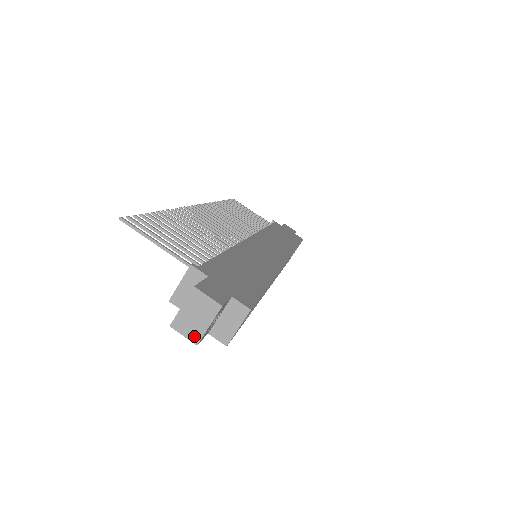
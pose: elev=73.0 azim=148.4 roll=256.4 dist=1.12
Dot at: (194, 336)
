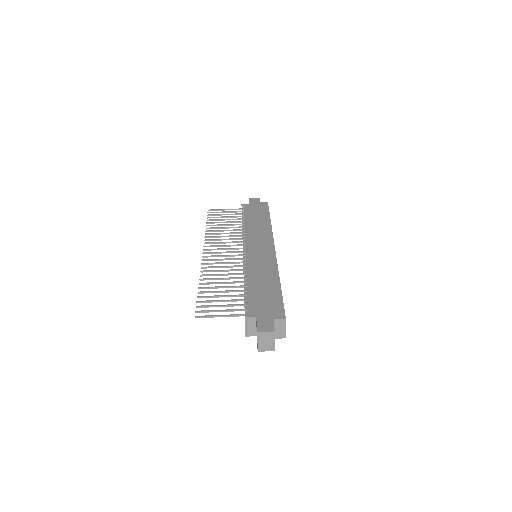
Dot at: (271, 349)
